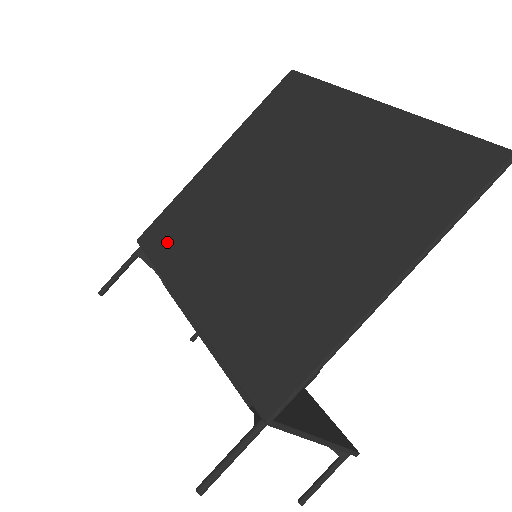
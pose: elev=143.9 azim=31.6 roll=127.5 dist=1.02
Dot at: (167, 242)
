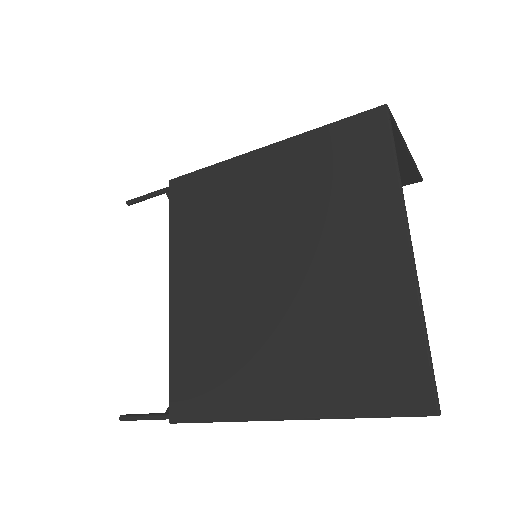
Dot at: (186, 209)
